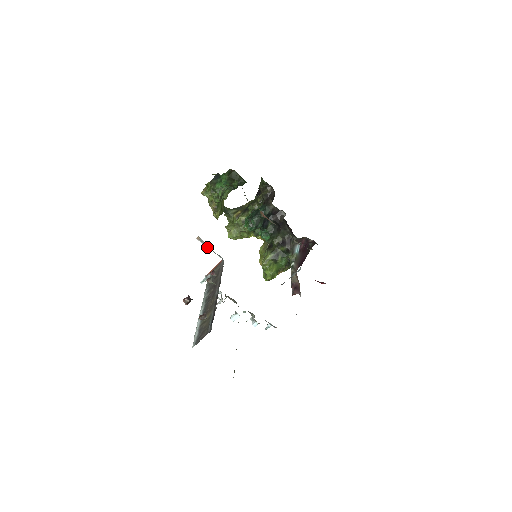
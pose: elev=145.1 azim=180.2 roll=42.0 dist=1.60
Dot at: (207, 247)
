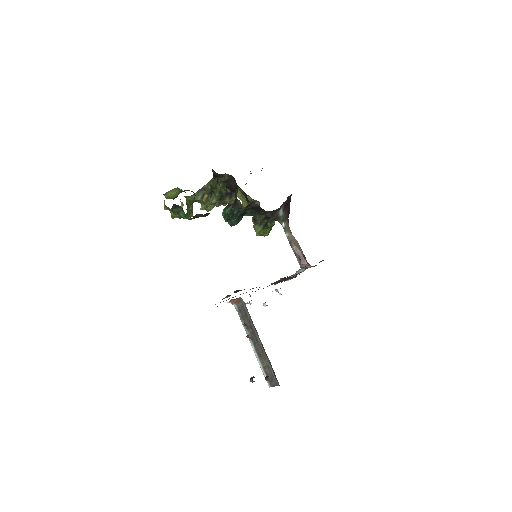
Dot at: occluded
